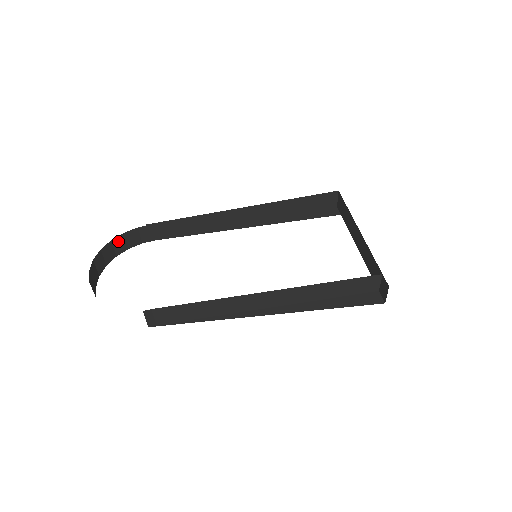
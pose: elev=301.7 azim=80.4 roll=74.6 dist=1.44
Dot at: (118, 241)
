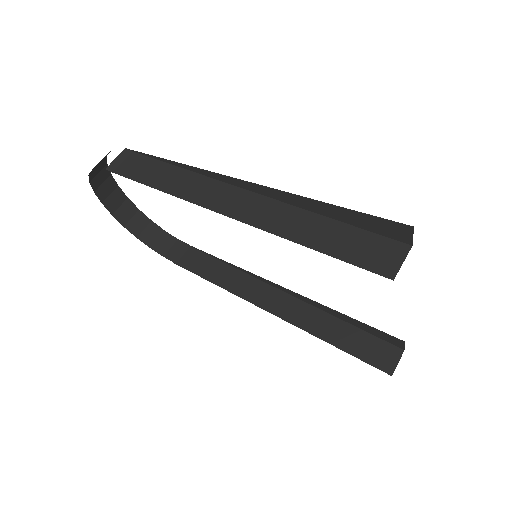
Dot at: (154, 230)
